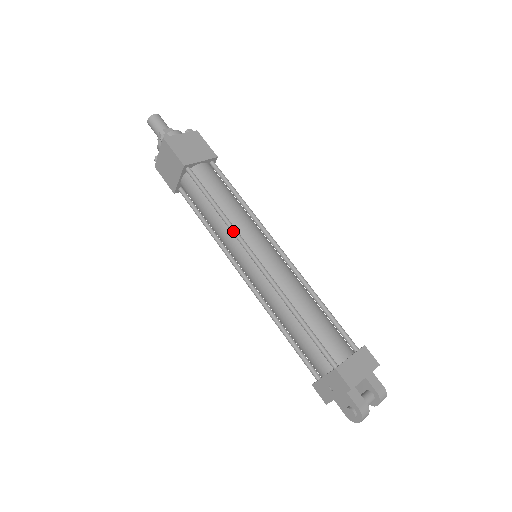
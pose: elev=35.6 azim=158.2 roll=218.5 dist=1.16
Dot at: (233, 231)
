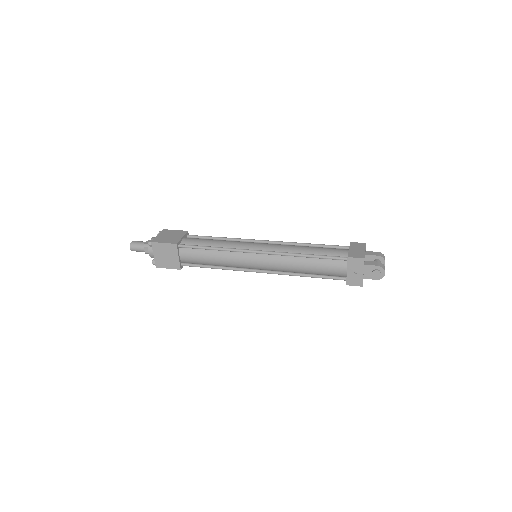
Dot at: (234, 250)
